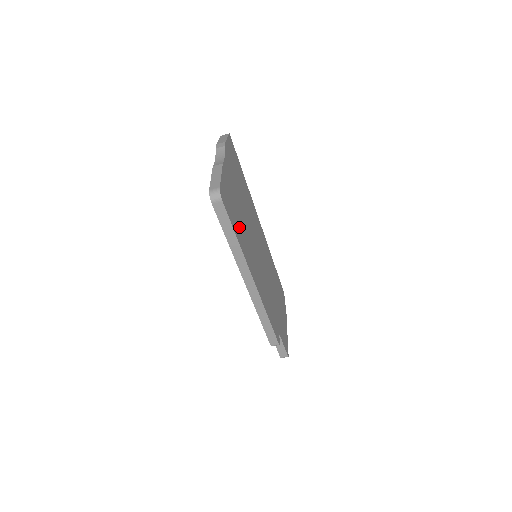
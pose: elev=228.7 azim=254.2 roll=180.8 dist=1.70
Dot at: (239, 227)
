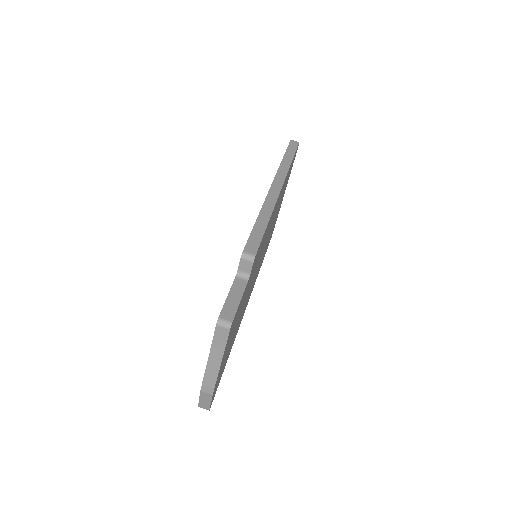
Dot at: occluded
